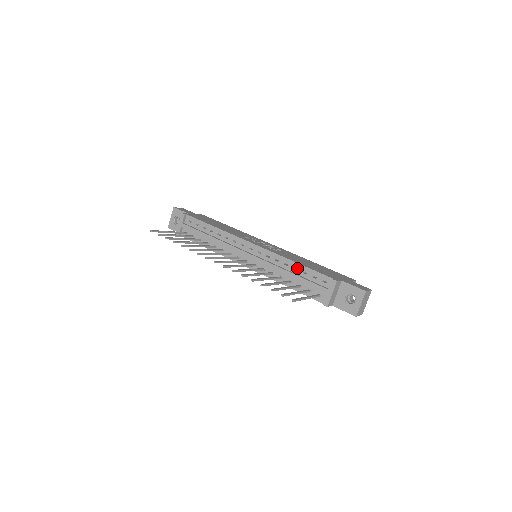
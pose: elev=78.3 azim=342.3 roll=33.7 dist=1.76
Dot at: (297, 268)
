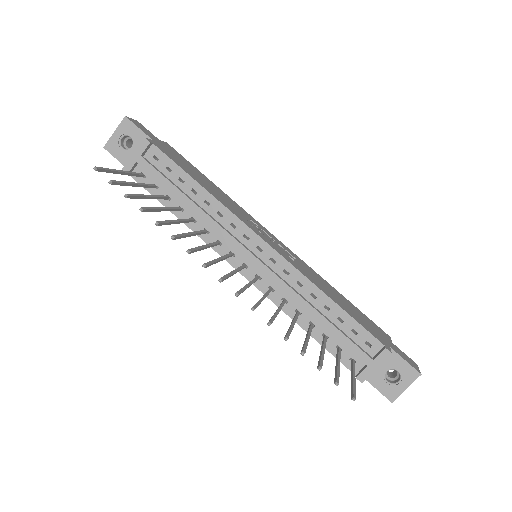
Dot at: (330, 308)
